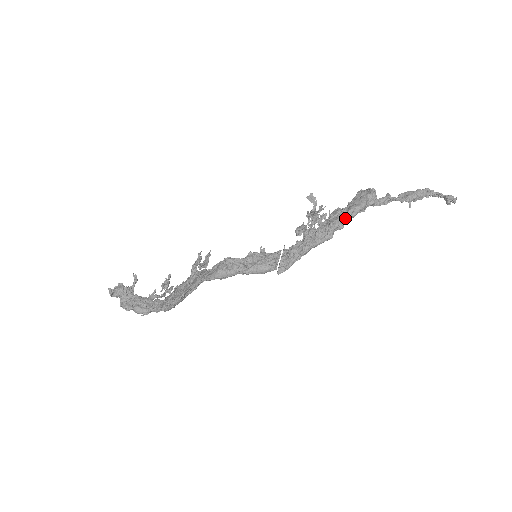
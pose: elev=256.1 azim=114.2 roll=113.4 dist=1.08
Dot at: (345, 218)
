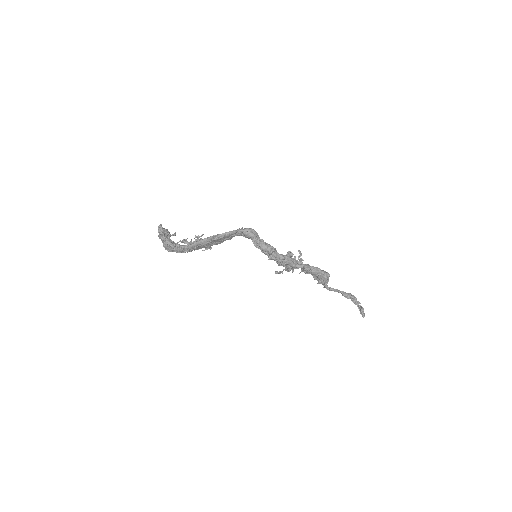
Dot at: (312, 267)
